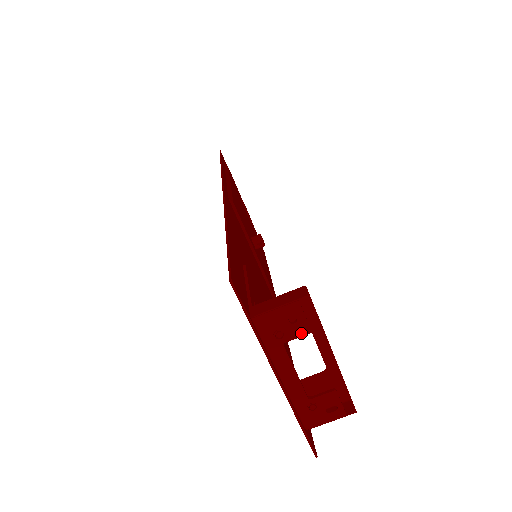
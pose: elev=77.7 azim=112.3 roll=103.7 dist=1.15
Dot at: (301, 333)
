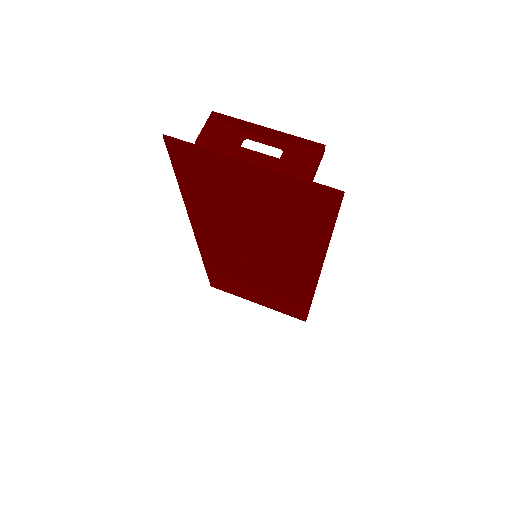
Dot at: (231, 130)
